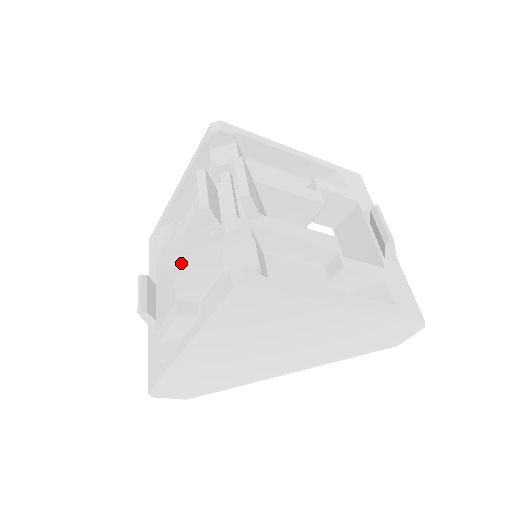
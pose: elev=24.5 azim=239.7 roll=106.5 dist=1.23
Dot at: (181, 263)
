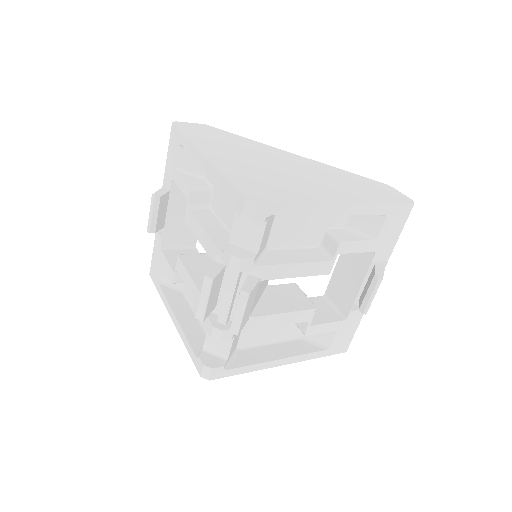
Dot at: occluded
